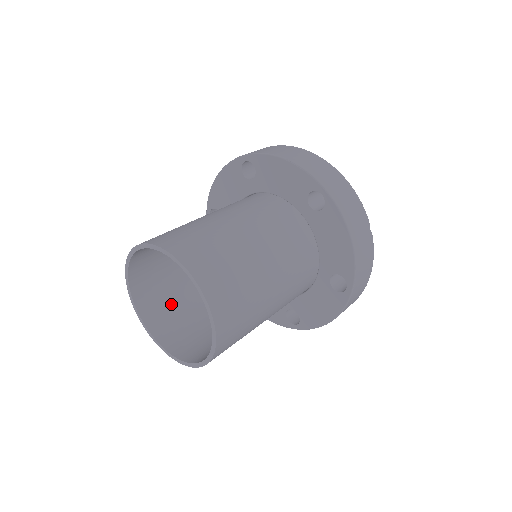
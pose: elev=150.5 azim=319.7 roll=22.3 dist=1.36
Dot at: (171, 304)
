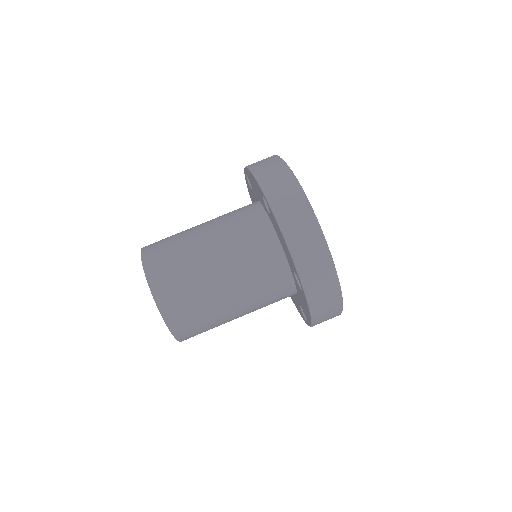
Dot at: occluded
